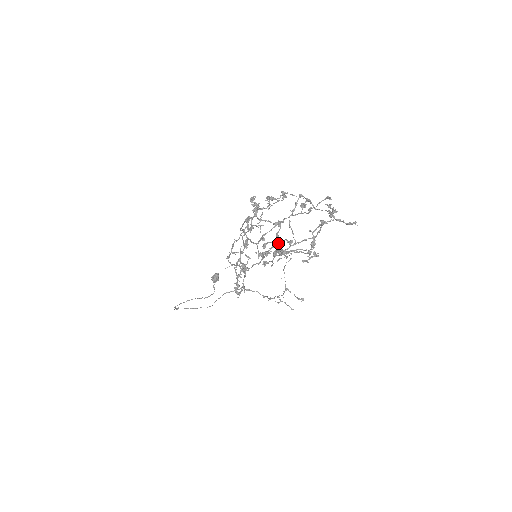
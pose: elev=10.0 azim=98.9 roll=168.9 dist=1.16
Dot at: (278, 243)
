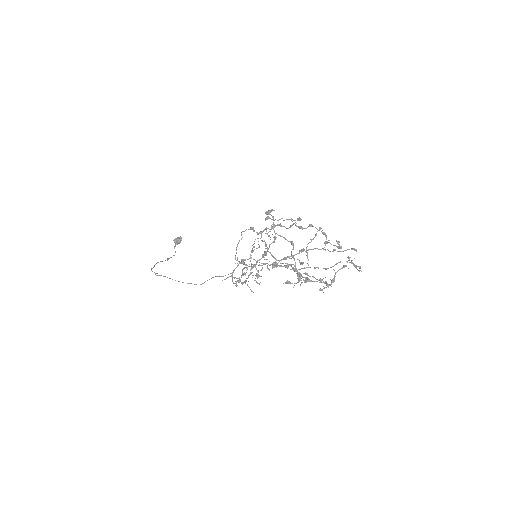
Dot at: occluded
